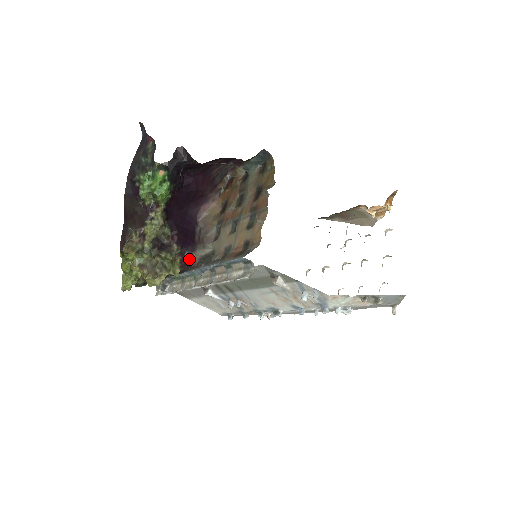
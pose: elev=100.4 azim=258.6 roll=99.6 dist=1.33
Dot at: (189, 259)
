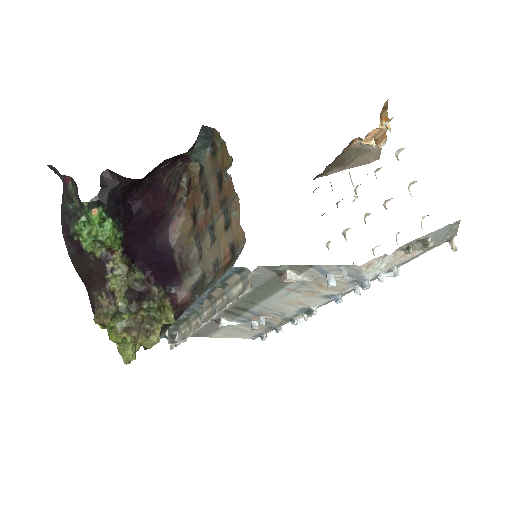
Dot at: (179, 296)
